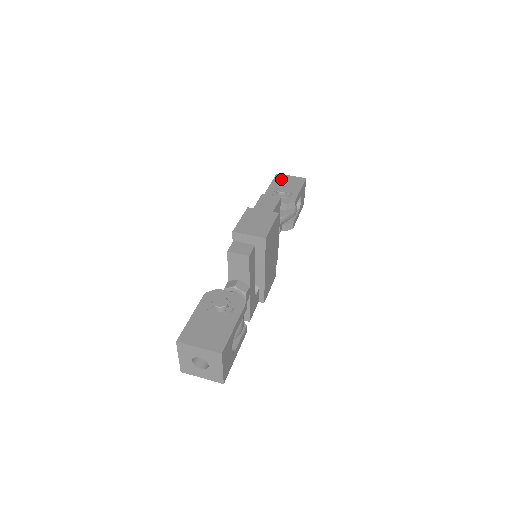
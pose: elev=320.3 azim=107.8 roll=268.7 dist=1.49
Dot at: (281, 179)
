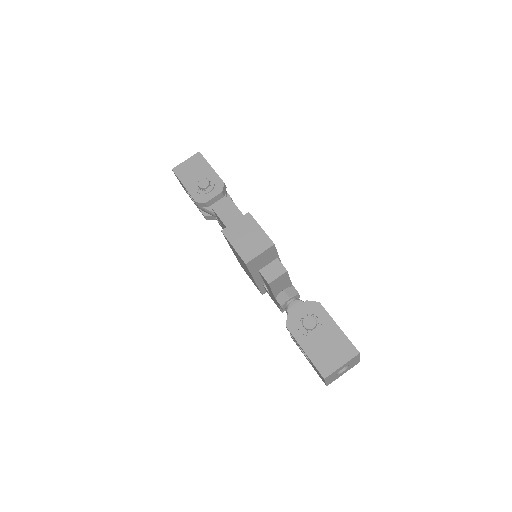
Dot at: (183, 172)
